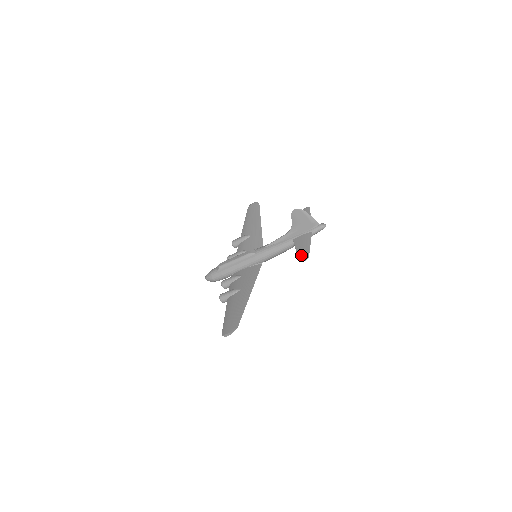
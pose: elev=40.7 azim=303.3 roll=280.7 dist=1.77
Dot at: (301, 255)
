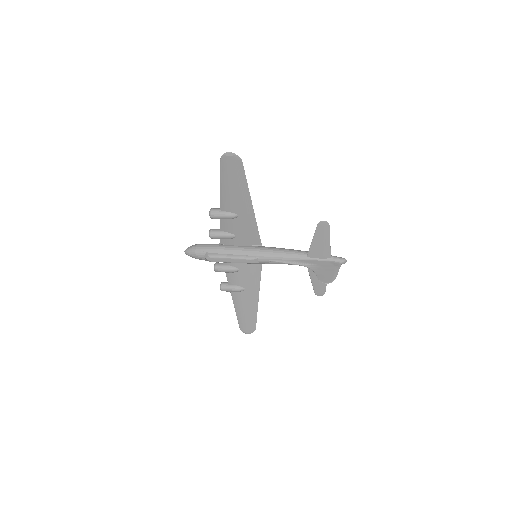
Dot at: (317, 289)
